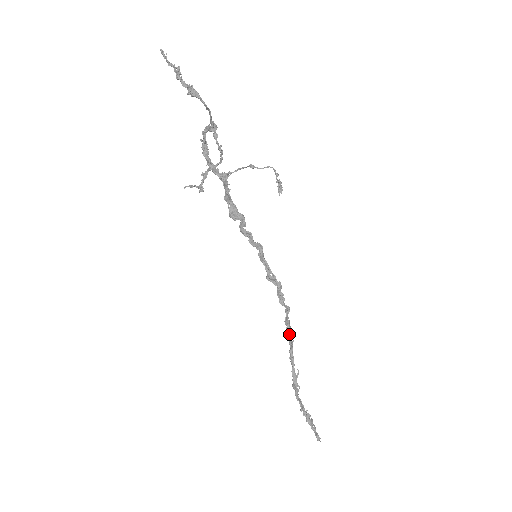
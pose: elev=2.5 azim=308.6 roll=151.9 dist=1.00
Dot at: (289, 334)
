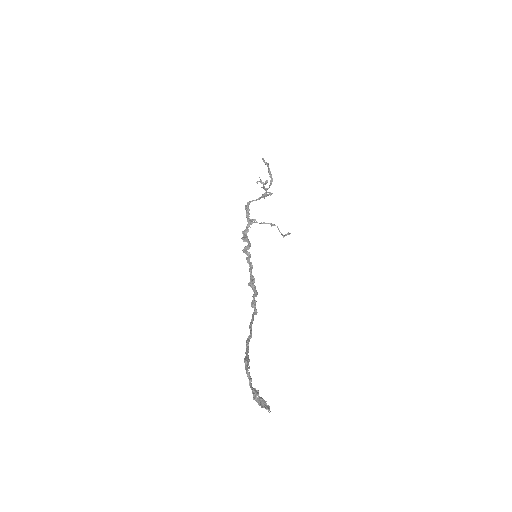
Dot at: (251, 328)
